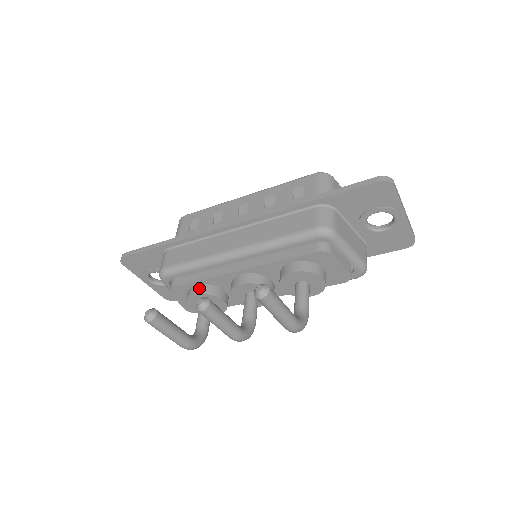
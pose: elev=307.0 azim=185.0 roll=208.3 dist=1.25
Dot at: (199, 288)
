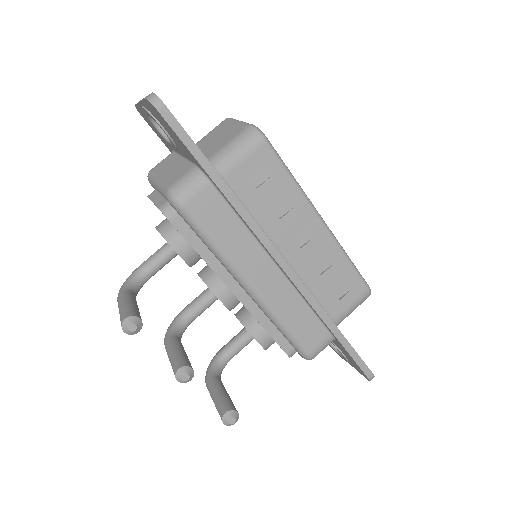
Dot at: (188, 252)
